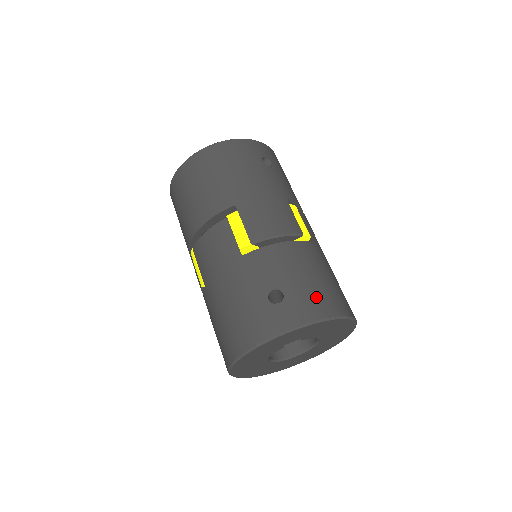
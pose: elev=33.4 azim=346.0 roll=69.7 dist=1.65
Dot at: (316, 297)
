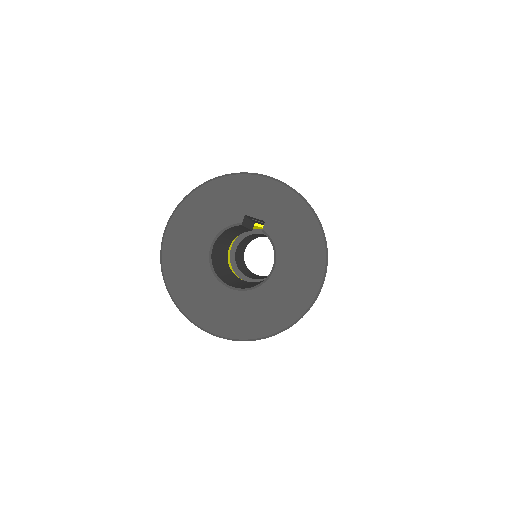
Dot at: occluded
